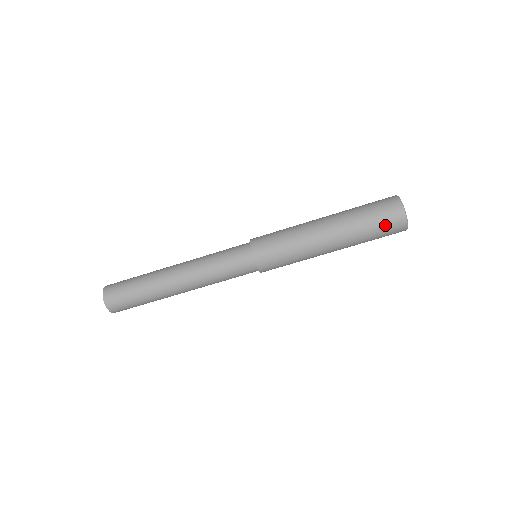
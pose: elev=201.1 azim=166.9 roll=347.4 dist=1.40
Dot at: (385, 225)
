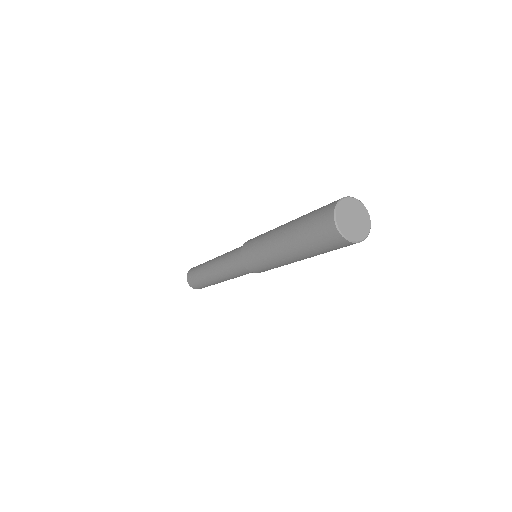
Dot at: (325, 242)
